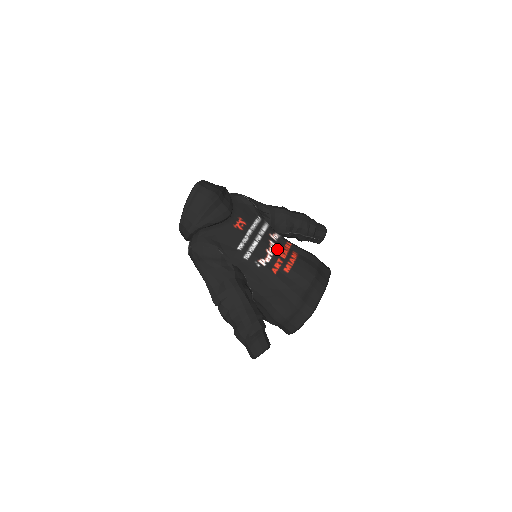
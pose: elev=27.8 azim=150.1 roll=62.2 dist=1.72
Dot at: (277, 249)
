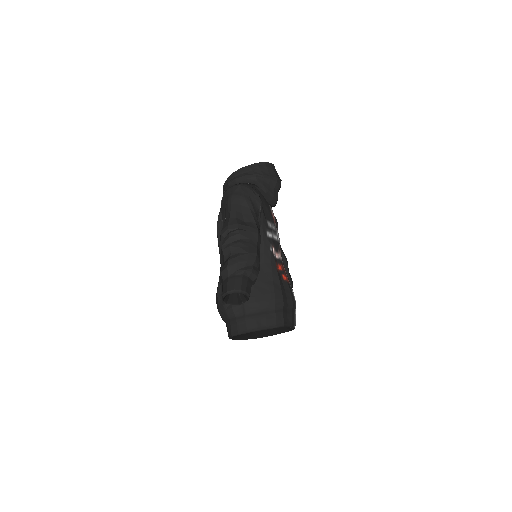
Dot at: occluded
